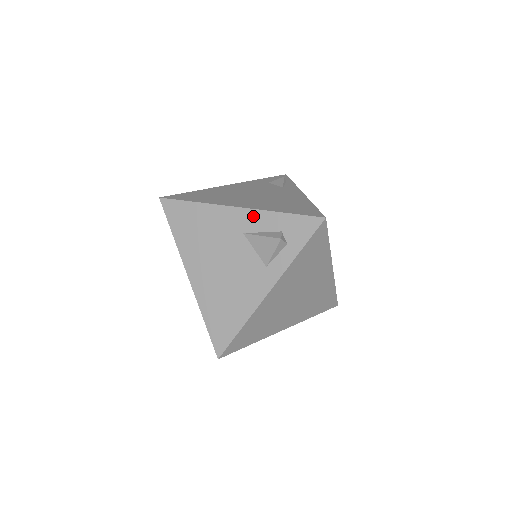
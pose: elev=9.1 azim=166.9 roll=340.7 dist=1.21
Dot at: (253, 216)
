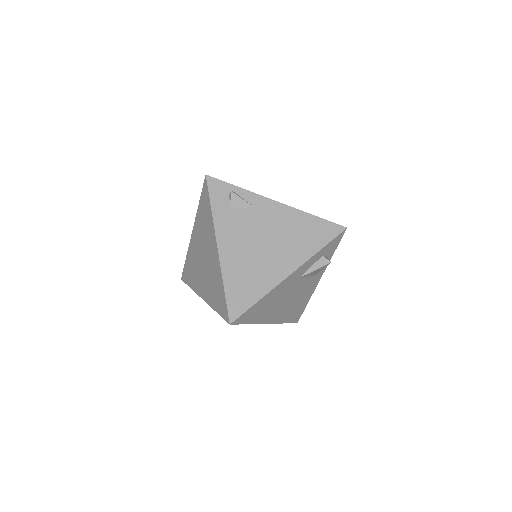
Dot at: (303, 267)
